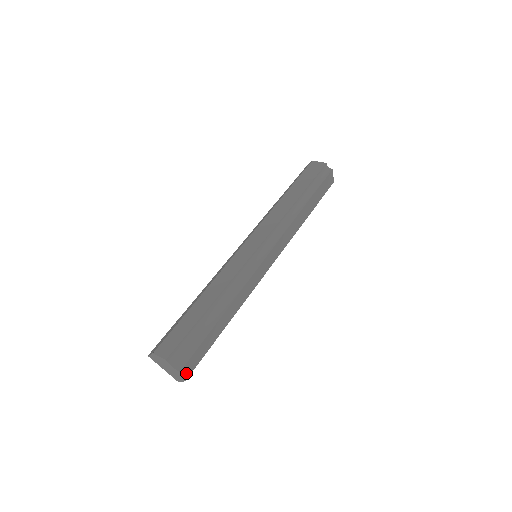
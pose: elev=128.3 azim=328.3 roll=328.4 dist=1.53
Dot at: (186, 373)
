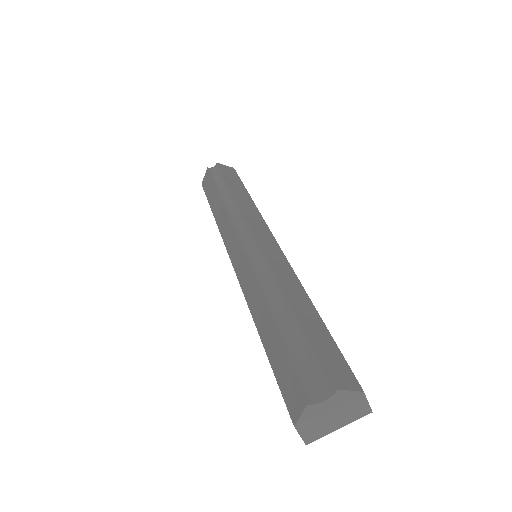
Dot at: (349, 384)
